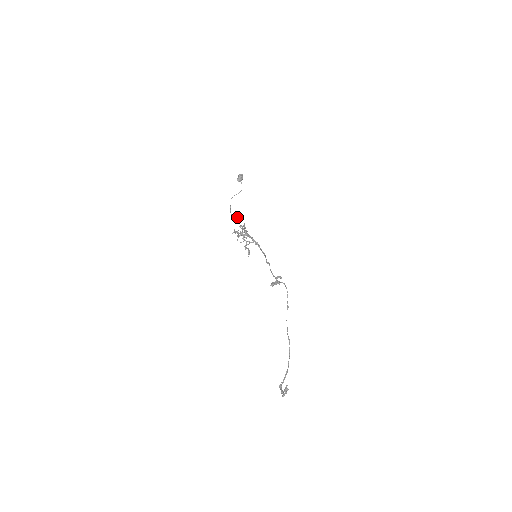
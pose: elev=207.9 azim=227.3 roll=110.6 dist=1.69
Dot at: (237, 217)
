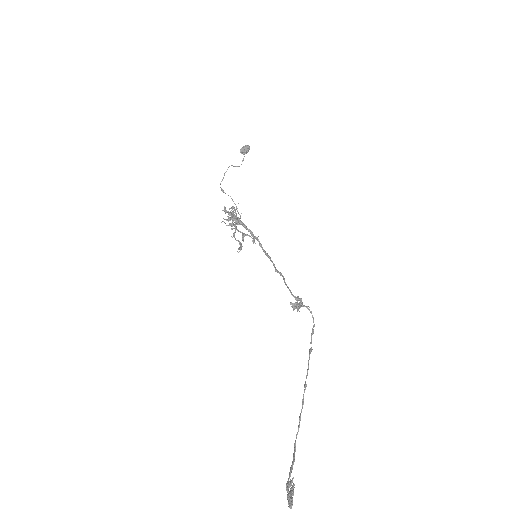
Dot at: occluded
